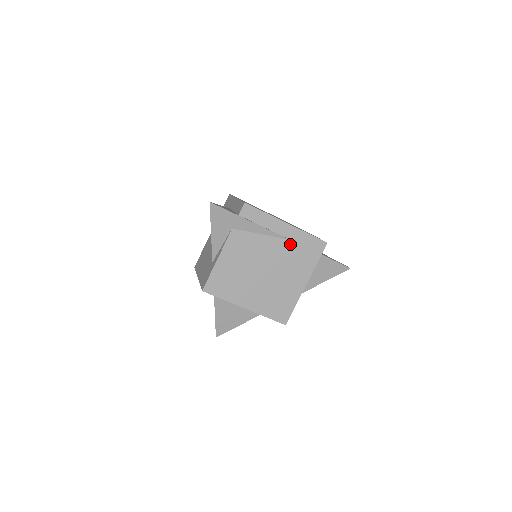
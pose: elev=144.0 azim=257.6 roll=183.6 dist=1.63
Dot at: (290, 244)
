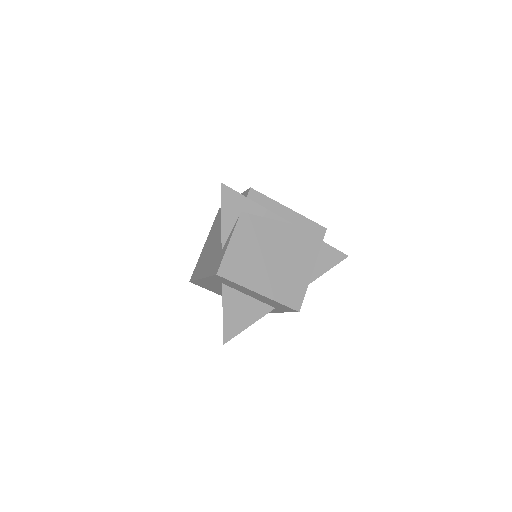
Dot at: (294, 229)
